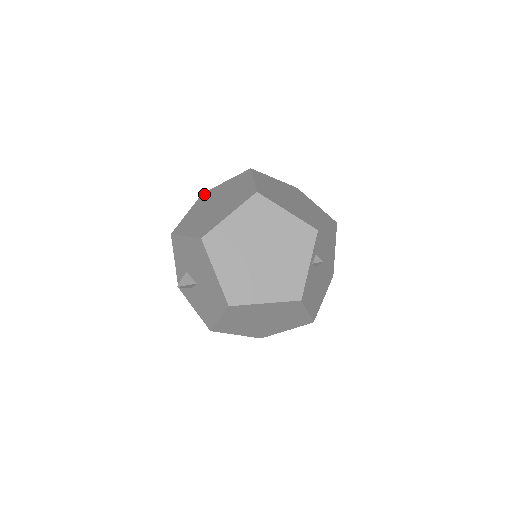
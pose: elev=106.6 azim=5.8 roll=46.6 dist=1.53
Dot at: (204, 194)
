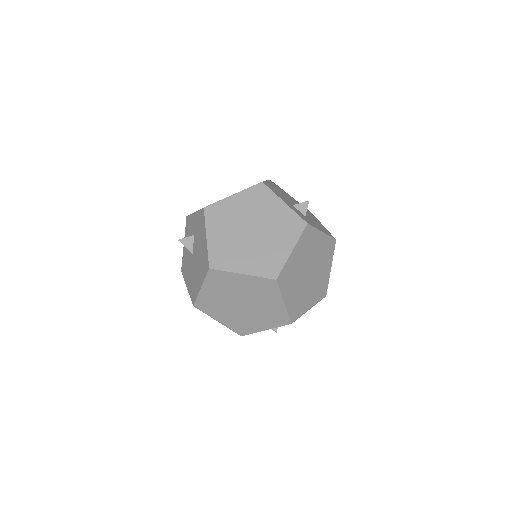
Dot at: (262, 188)
